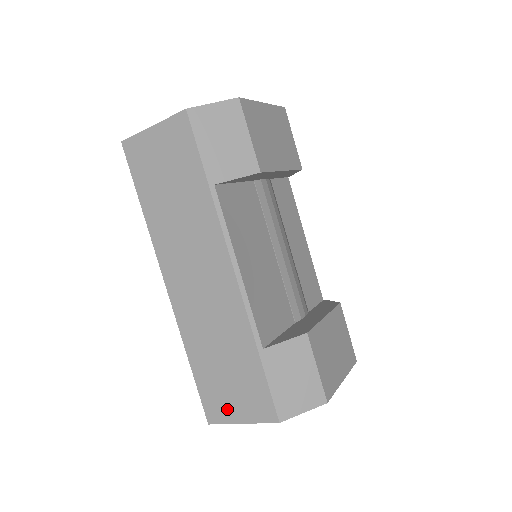
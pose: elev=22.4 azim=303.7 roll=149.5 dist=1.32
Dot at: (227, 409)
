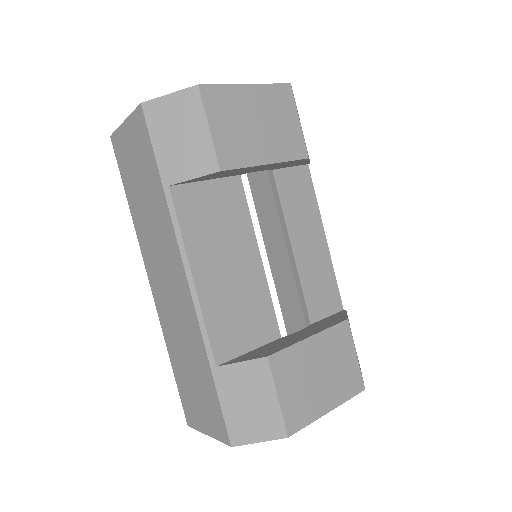
Dot at: (197, 417)
